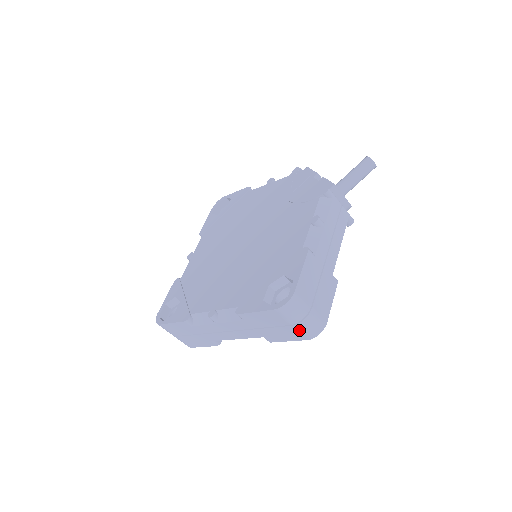
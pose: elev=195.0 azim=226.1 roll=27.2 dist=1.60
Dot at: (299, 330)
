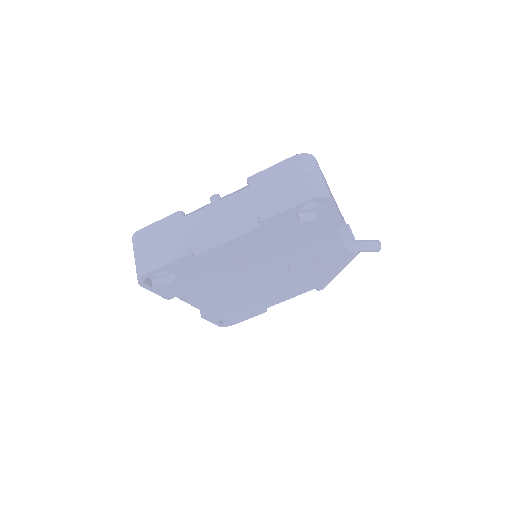
Dot at: (307, 184)
